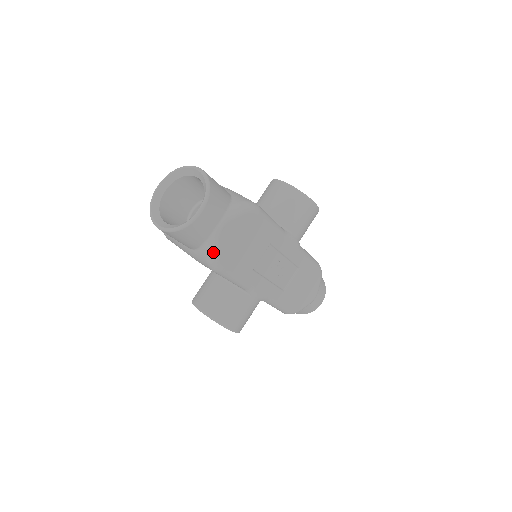
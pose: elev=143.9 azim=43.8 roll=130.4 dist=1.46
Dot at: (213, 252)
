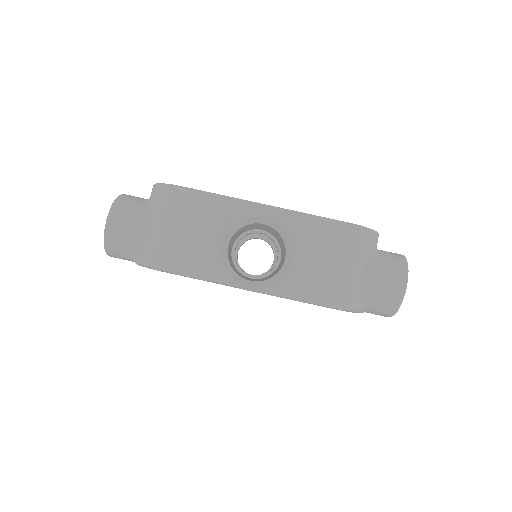
Dot at: occluded
